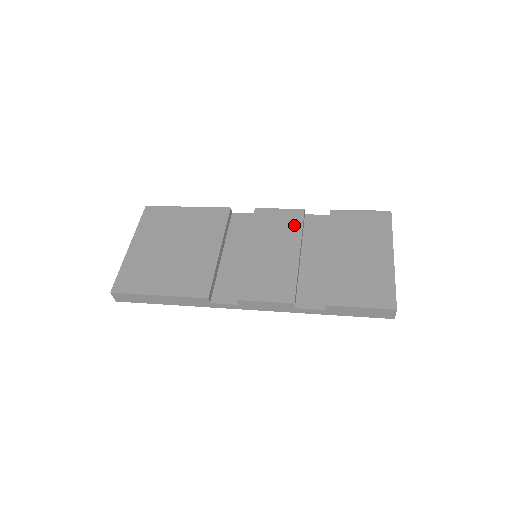
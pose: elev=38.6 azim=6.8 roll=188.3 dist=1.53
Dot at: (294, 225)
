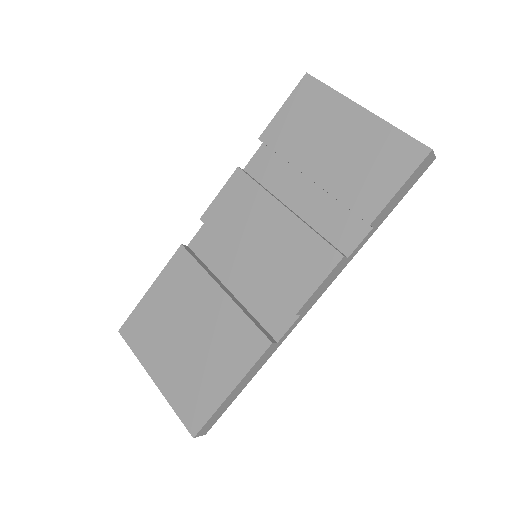
Dot at: (249, 191)
